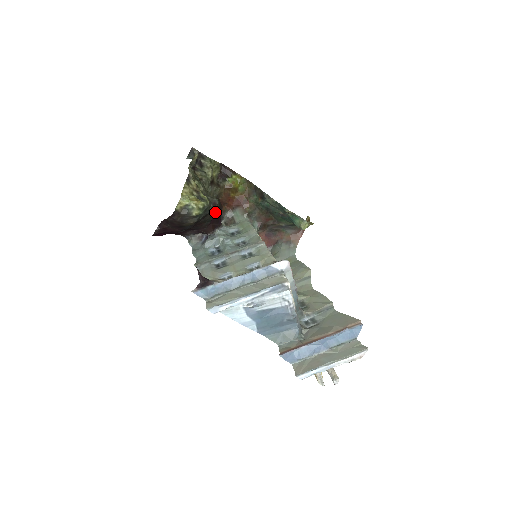
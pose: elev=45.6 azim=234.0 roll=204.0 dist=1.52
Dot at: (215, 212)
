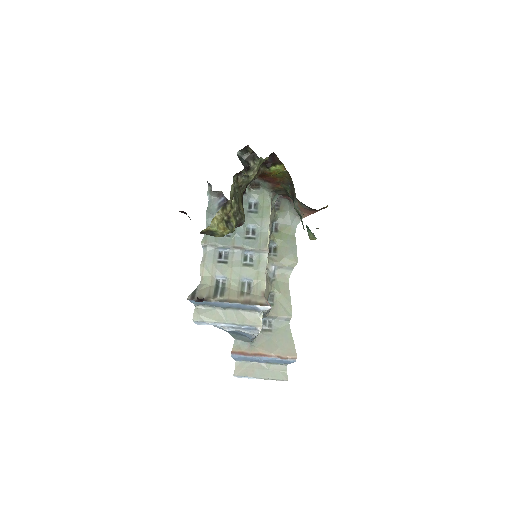
Dot at: occluded
